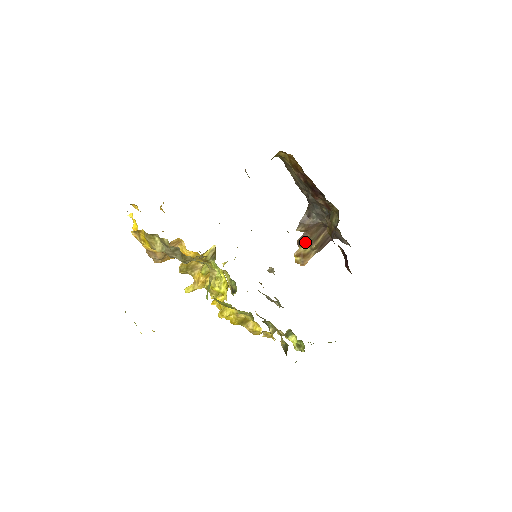
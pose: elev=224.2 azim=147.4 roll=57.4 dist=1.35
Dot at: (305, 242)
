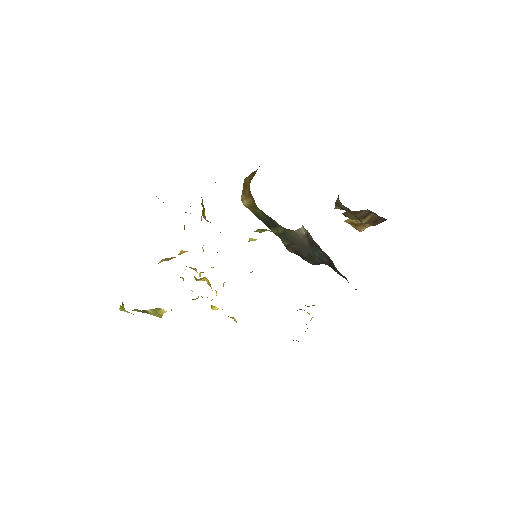
Dot at: (352, 217)
